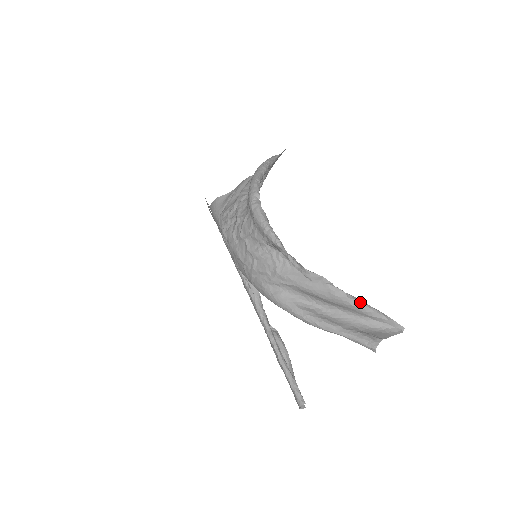
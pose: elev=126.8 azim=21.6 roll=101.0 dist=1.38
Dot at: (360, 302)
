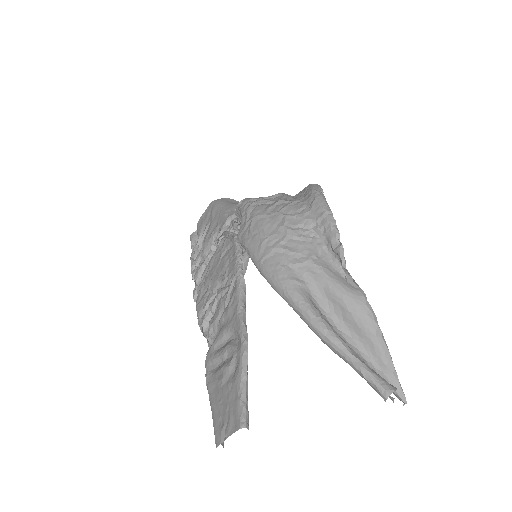
Dot at: occluded
